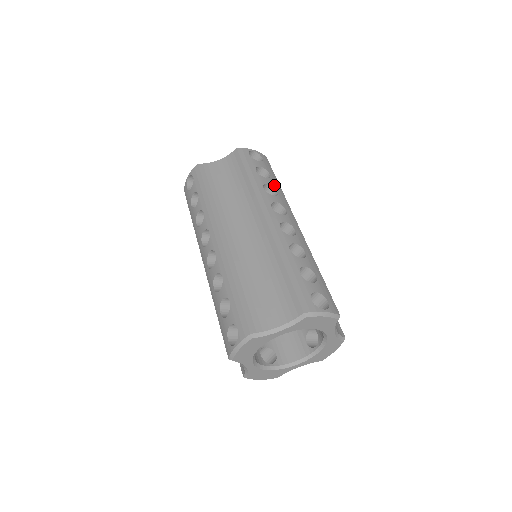
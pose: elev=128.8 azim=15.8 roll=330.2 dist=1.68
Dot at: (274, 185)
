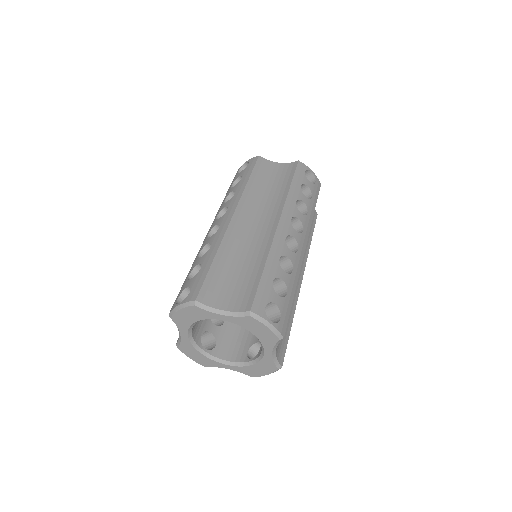
Dot at: (309, 206)
